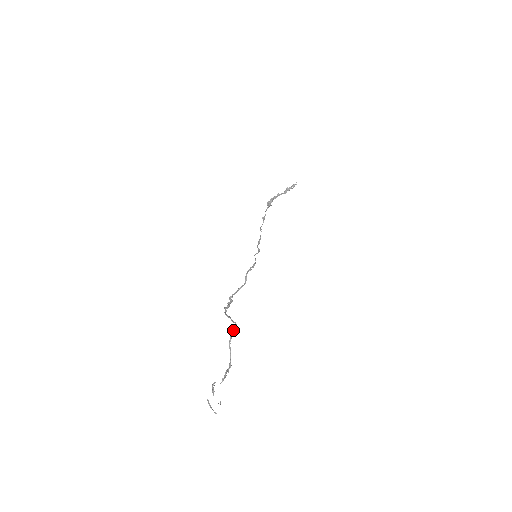
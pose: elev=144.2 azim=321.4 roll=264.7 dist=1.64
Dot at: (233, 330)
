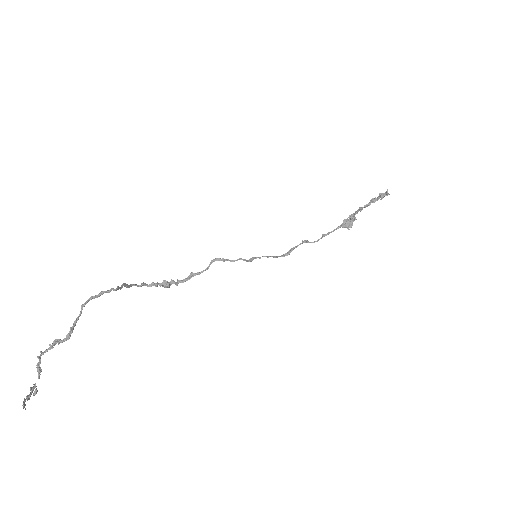
Dot at: (102, 291)
